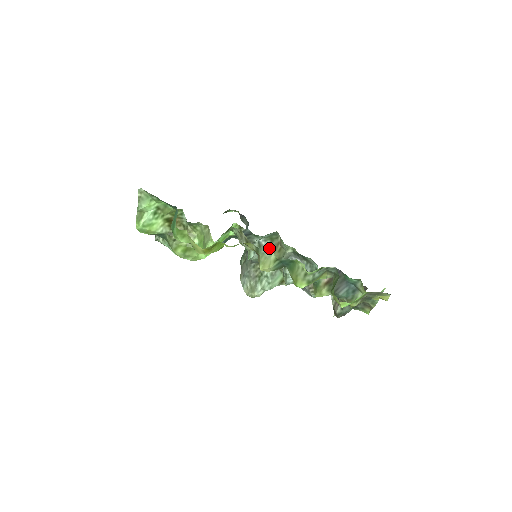
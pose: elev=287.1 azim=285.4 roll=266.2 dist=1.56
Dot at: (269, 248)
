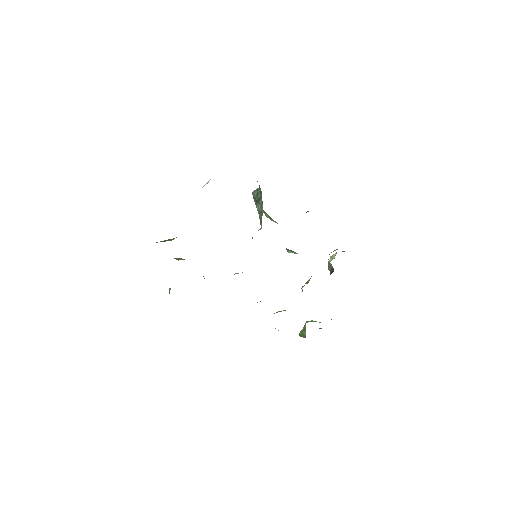
Dot at: occluded
